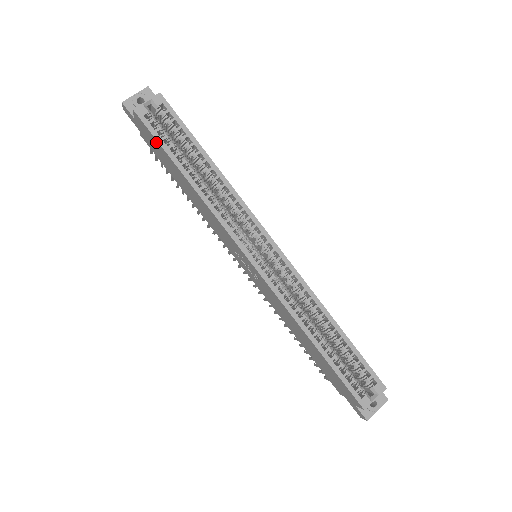
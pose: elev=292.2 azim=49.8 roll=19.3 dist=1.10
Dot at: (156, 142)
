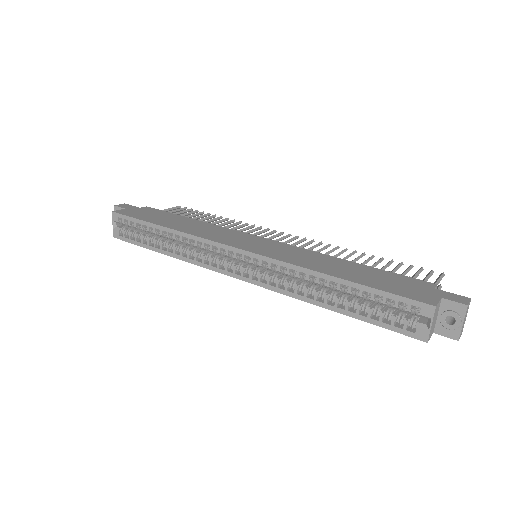
Dot at: occluded
